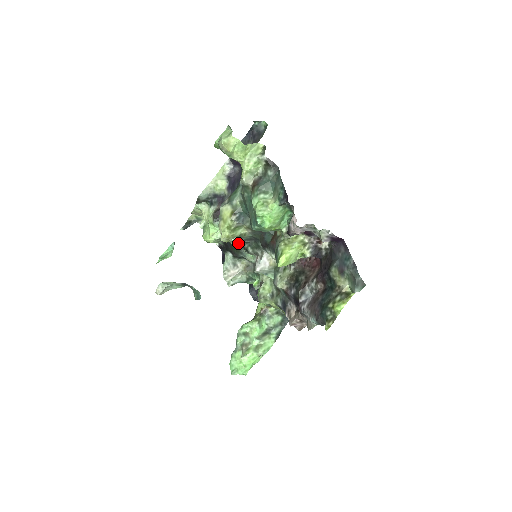
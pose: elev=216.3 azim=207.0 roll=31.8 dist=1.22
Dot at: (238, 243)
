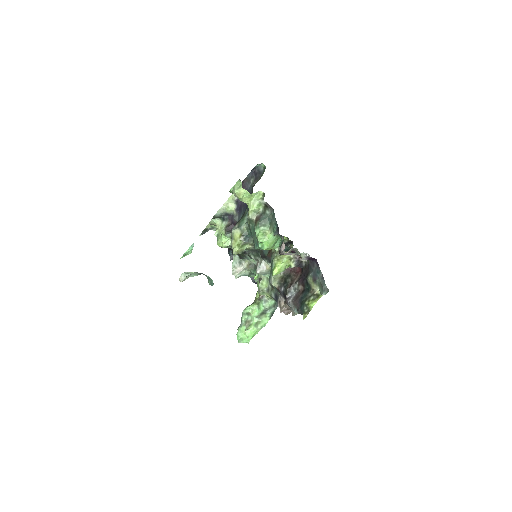
Dot at: (244, 253)
